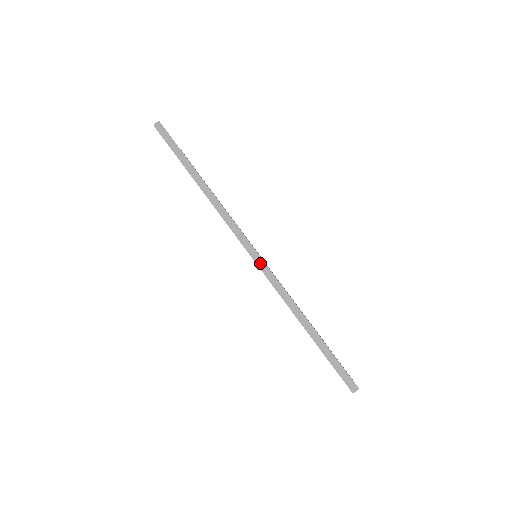
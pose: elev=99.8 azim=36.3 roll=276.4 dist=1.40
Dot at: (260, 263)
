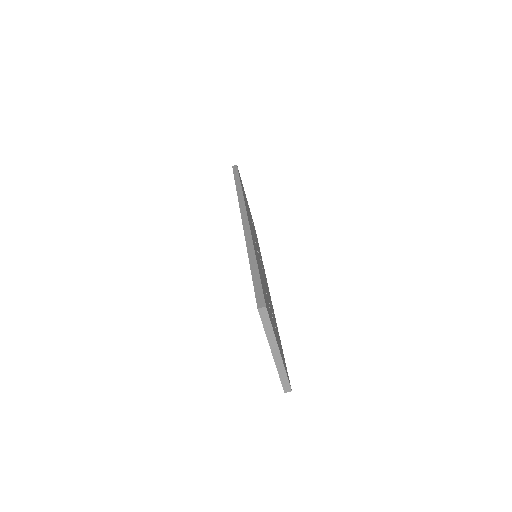
Dot at: (245, 224)
